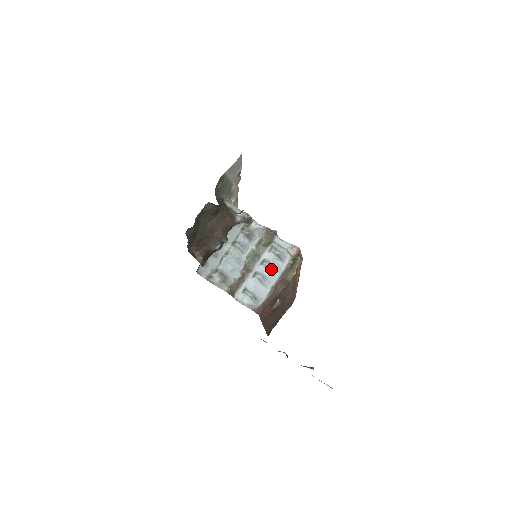
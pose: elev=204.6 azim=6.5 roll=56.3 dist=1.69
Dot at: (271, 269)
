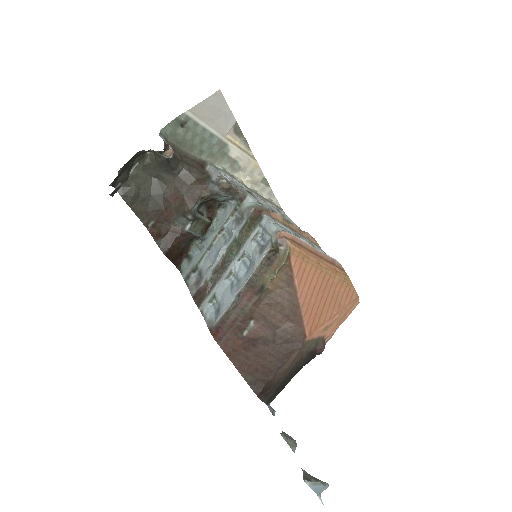
Dot at: (248, 267)
